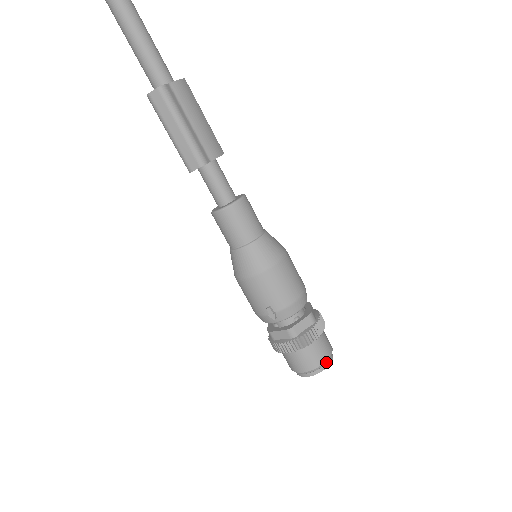
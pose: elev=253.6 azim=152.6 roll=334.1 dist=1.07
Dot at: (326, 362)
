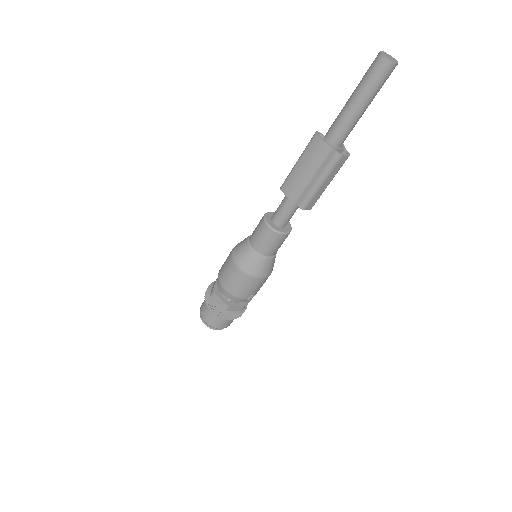
Dot at: occluded
